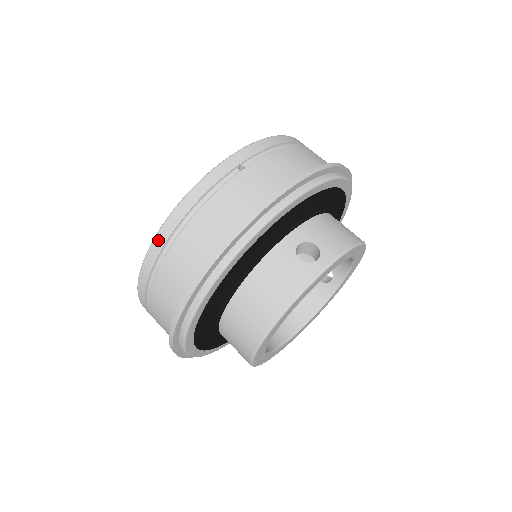
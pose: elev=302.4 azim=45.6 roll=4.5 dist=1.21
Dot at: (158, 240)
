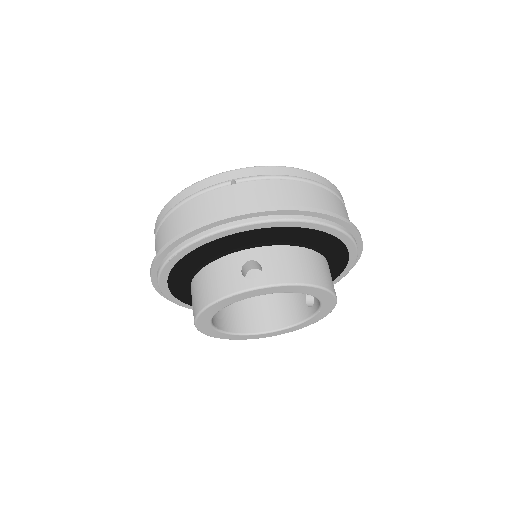
Dot at: (163, 210)
